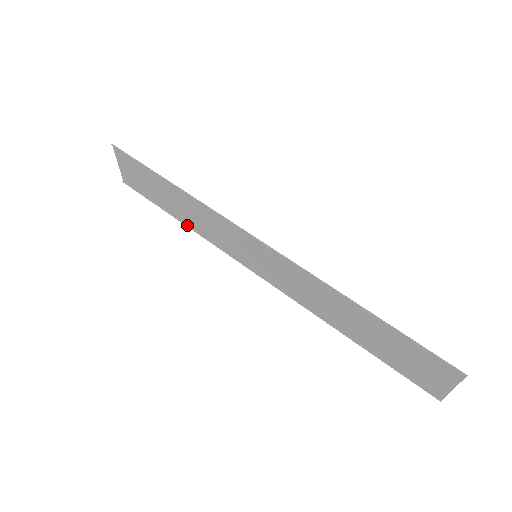
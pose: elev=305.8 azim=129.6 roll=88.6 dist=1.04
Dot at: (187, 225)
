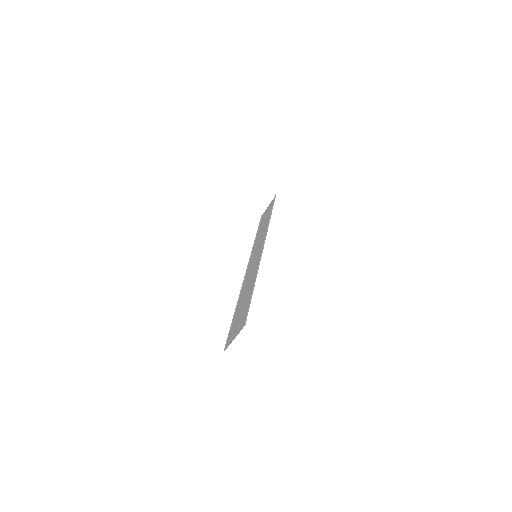
Dot at: occluded
